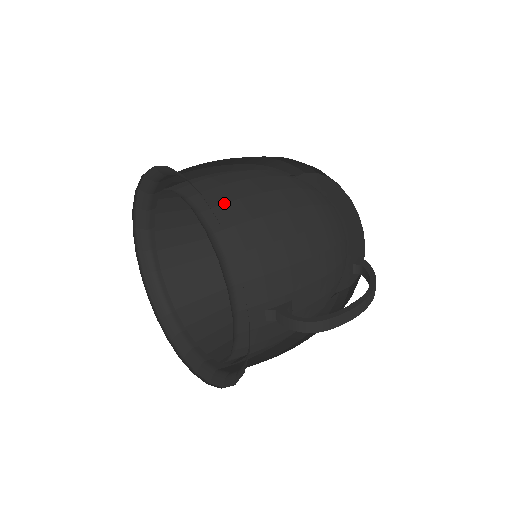
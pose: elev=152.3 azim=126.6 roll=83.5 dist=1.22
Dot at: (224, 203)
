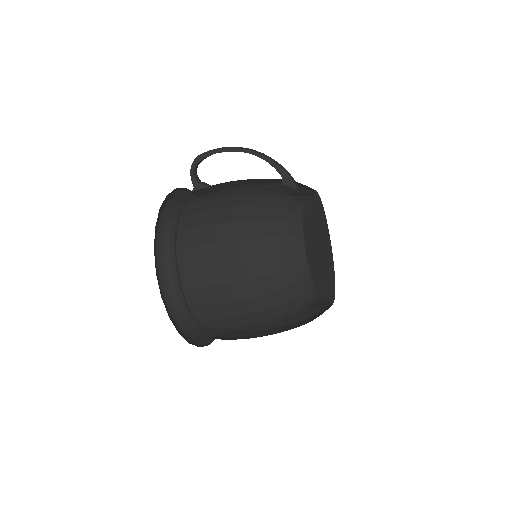
Dot at: occluded
